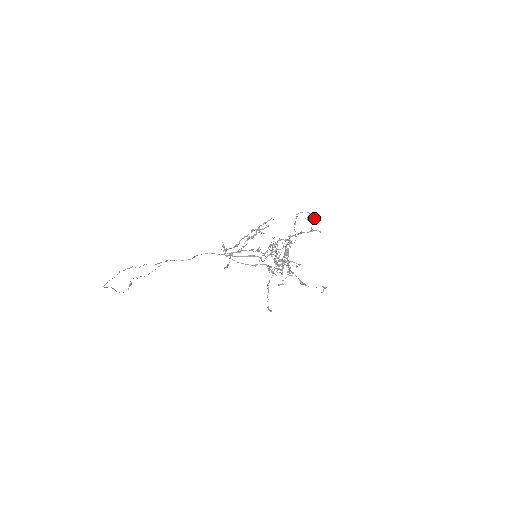
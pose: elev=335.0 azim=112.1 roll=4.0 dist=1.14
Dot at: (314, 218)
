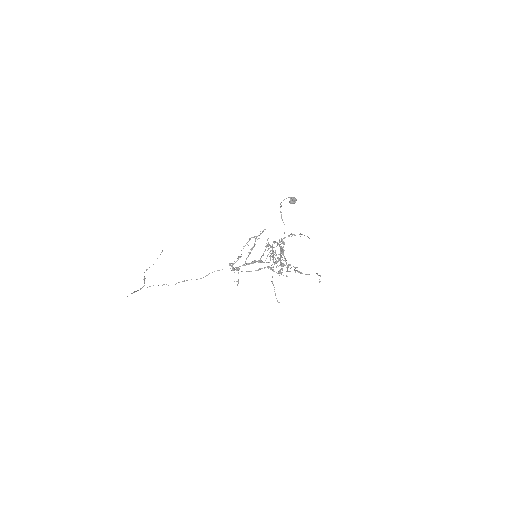
Dot at: (295, 200)
